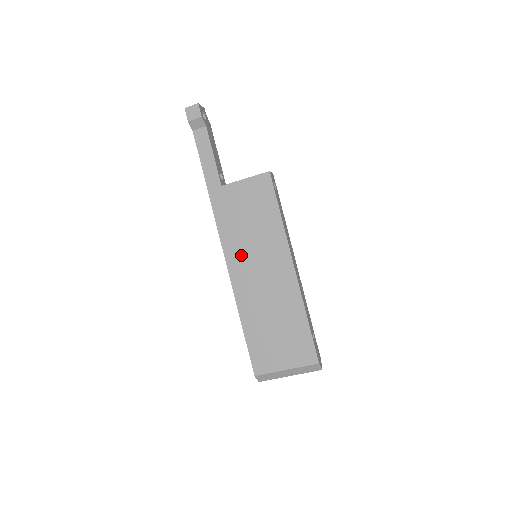
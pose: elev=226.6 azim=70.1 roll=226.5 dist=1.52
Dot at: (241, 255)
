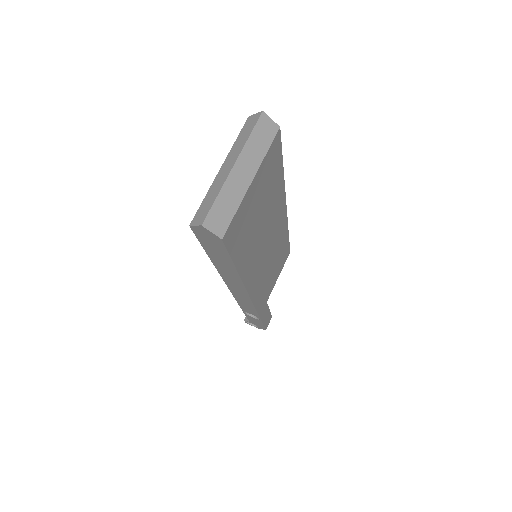
Dot at: occluded
